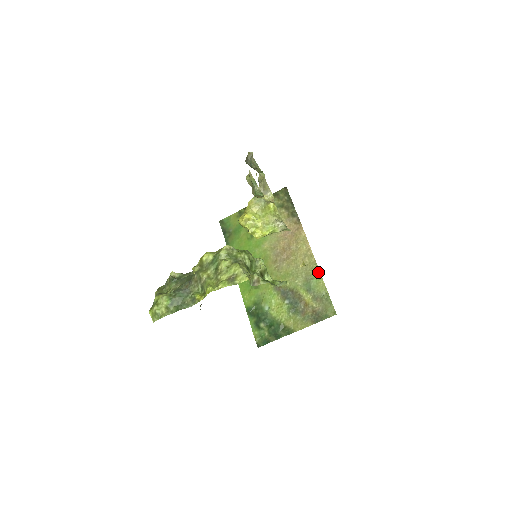
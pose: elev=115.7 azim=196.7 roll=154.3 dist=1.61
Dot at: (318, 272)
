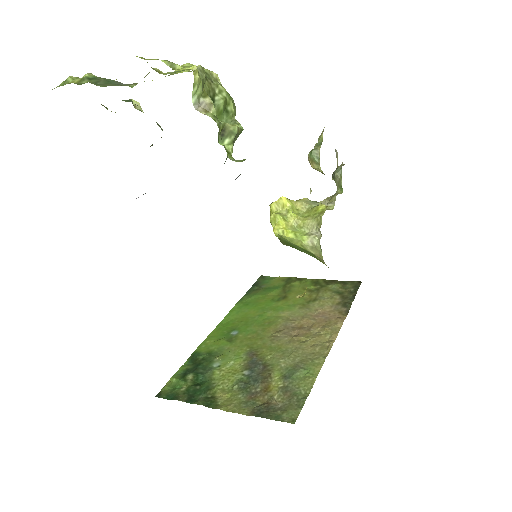
Dot at: (319, 366)
